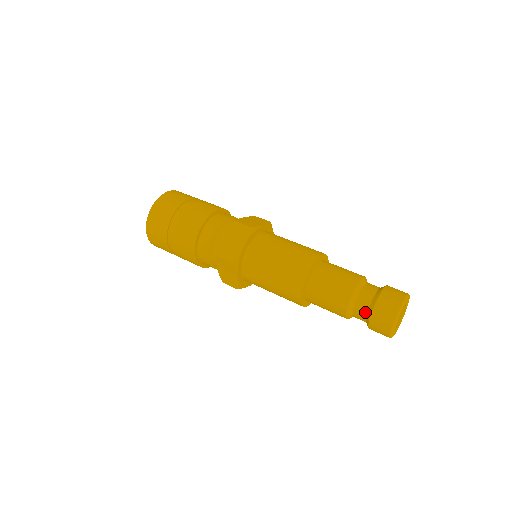
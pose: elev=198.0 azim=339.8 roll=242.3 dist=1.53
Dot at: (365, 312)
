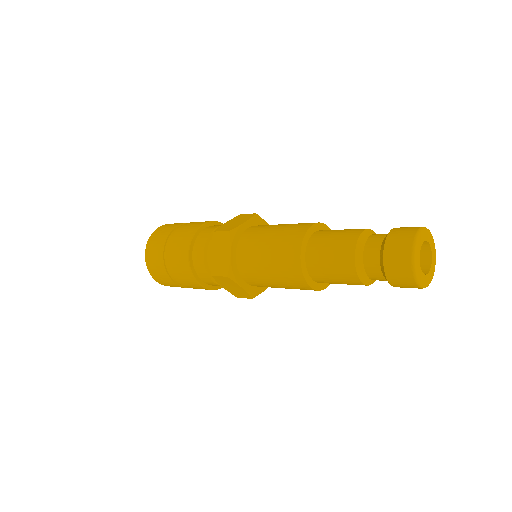
Dot at: (379, 271)
